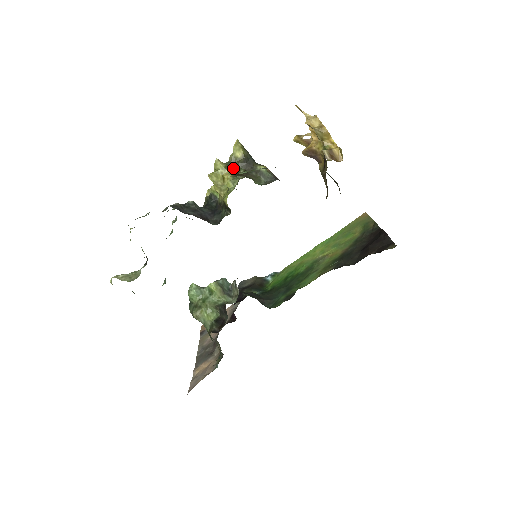
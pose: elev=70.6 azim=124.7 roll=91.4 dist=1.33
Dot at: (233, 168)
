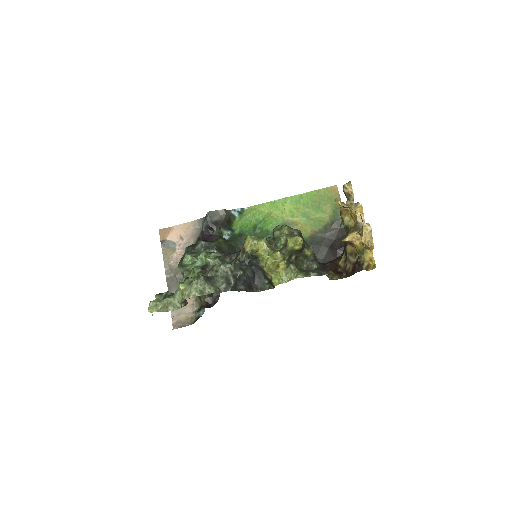
Dot at: (288, 257)
